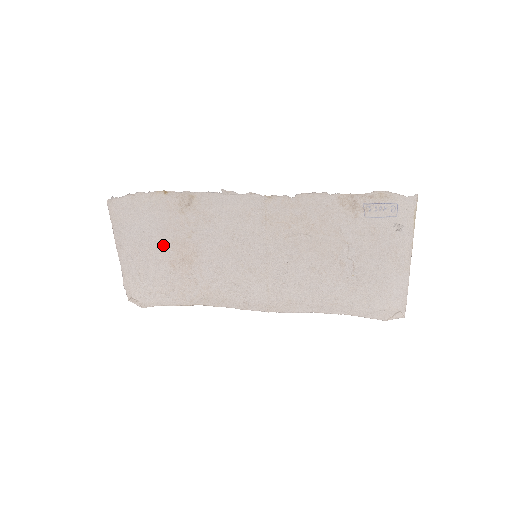
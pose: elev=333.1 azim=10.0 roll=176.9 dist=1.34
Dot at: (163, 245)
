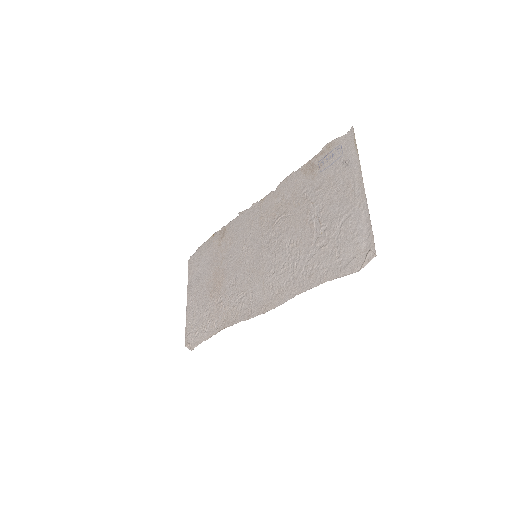
Dot at: (208, 280)
